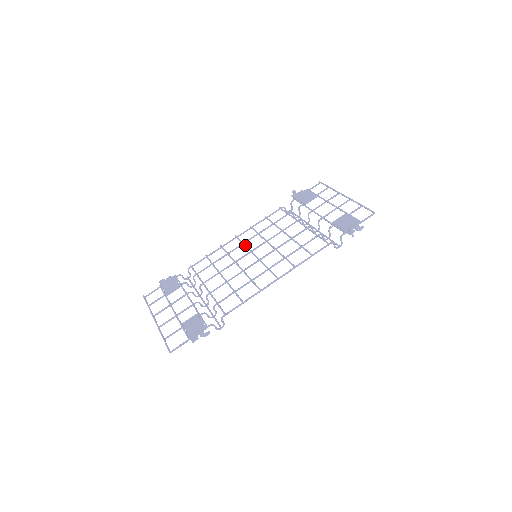
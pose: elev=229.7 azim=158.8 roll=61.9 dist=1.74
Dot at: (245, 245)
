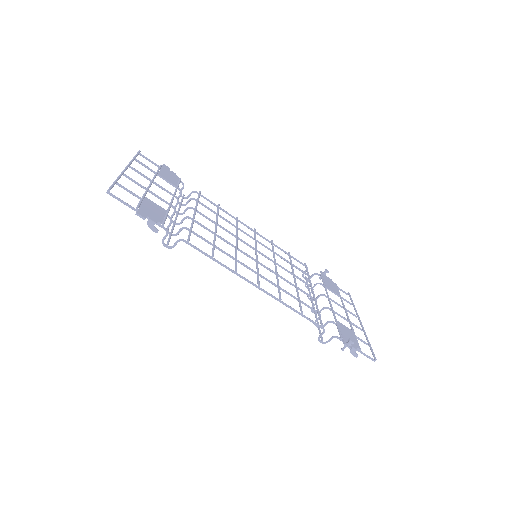
Dot at: occluded
